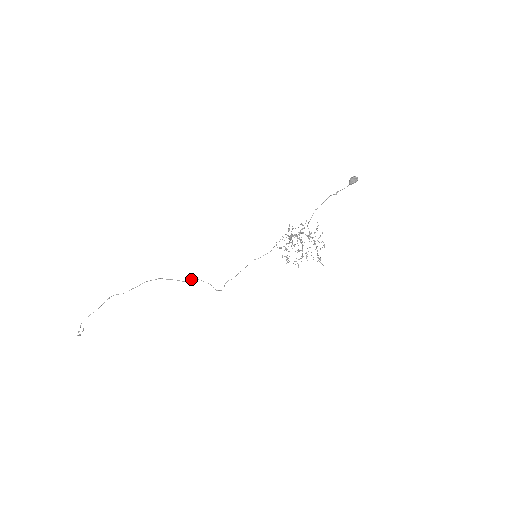
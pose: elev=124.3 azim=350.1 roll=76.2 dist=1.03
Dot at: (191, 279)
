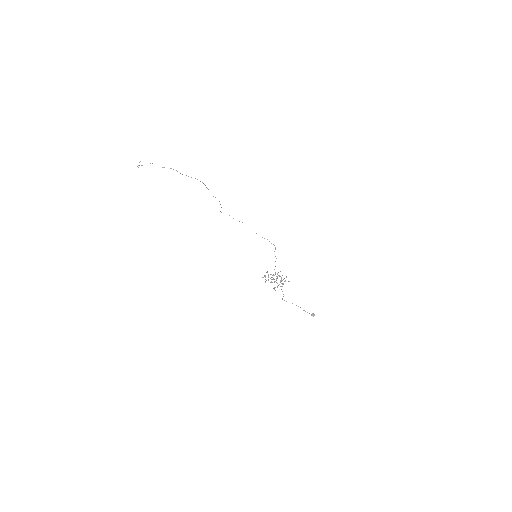
Dot at: occluded
